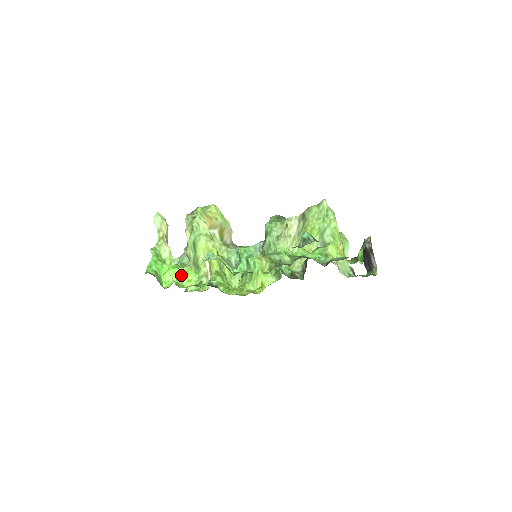
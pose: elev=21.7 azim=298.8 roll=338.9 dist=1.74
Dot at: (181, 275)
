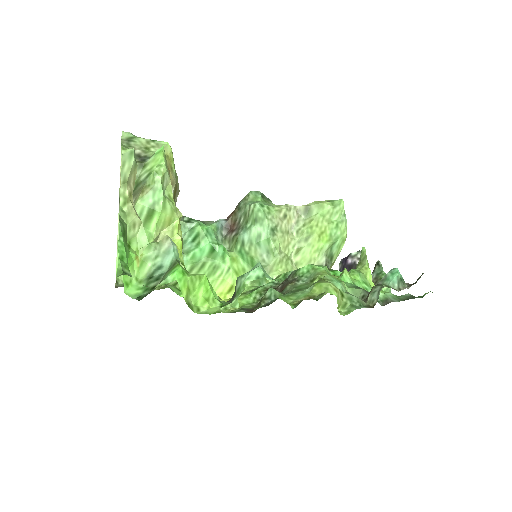
Dot at: (193, 288)
